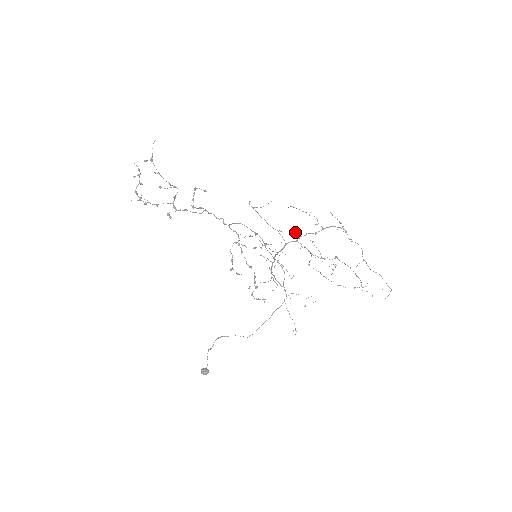
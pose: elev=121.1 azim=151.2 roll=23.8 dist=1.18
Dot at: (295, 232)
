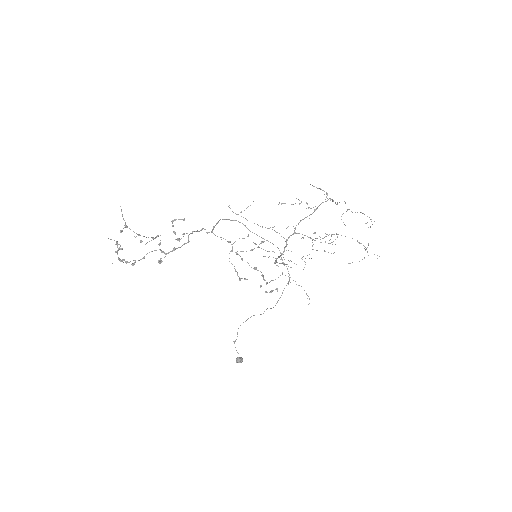
Dot at: occluded
